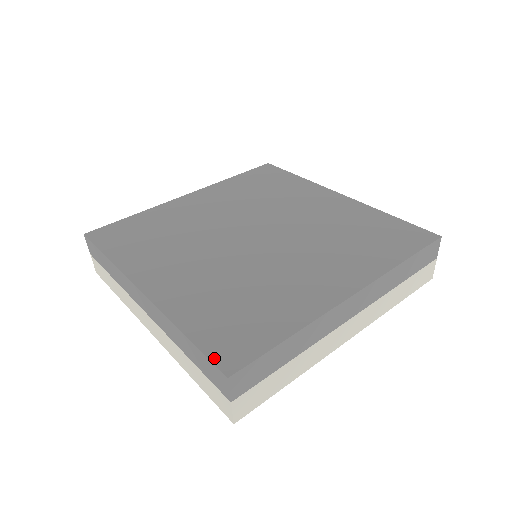
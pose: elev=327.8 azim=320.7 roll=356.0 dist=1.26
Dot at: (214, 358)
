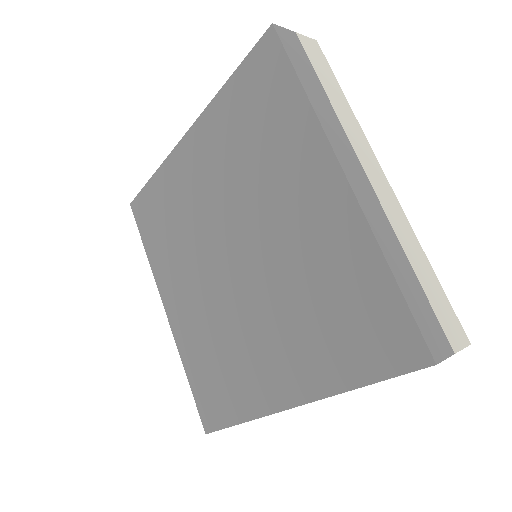
Dot at: (200, 413)
